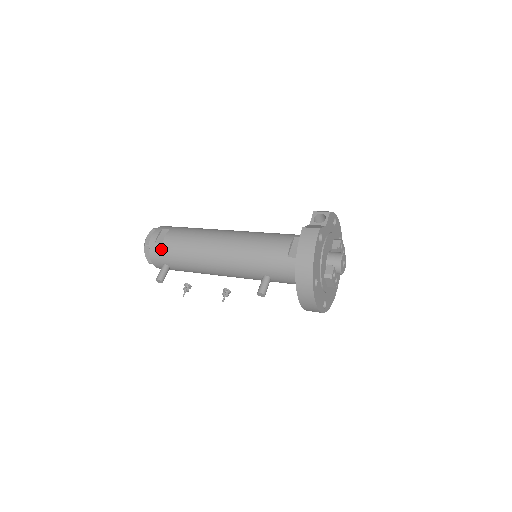
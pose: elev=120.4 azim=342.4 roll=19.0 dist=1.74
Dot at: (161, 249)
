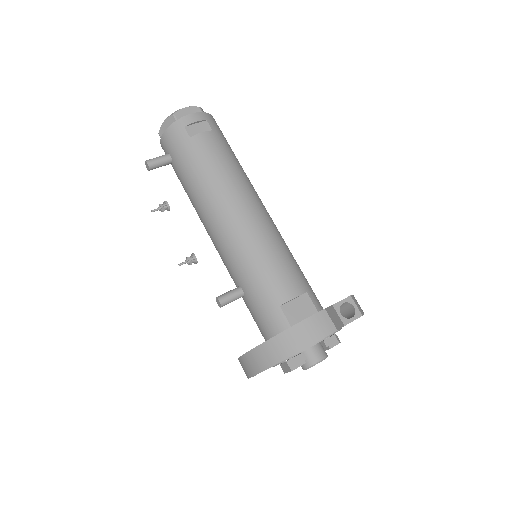
Dot at: (183, 140)
